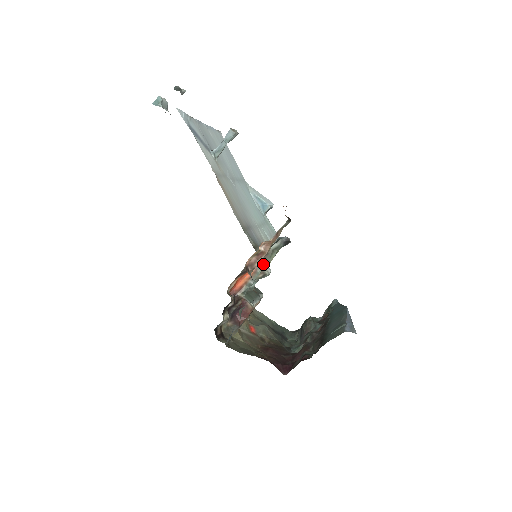
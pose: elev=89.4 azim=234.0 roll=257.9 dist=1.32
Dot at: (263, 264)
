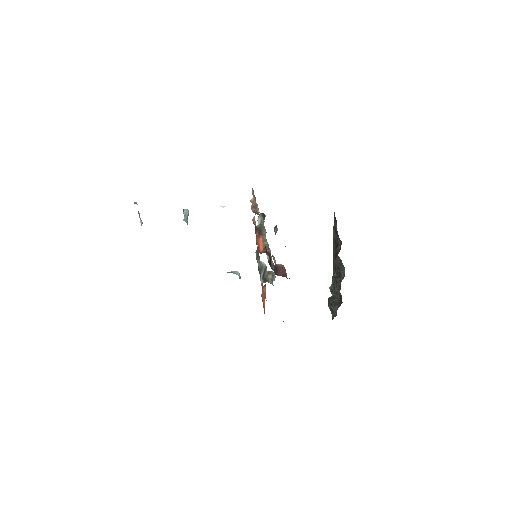
Dot at: (263, 233)
